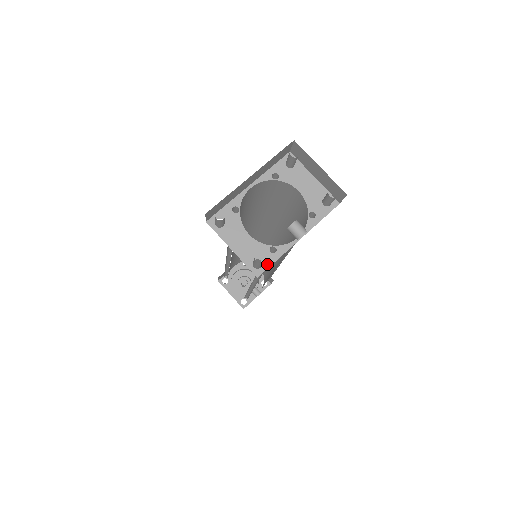
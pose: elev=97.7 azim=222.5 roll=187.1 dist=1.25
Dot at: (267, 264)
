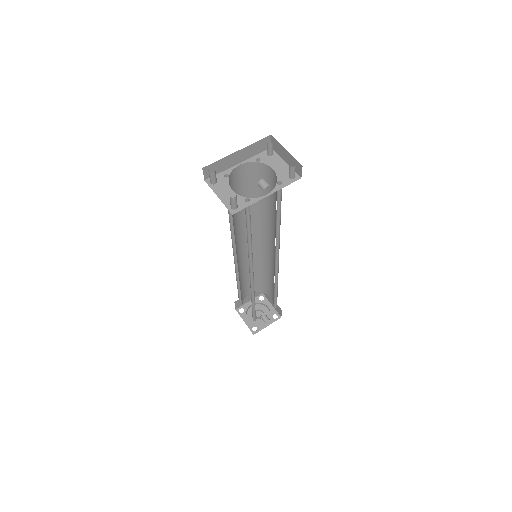
Dot at: (241, 208)
